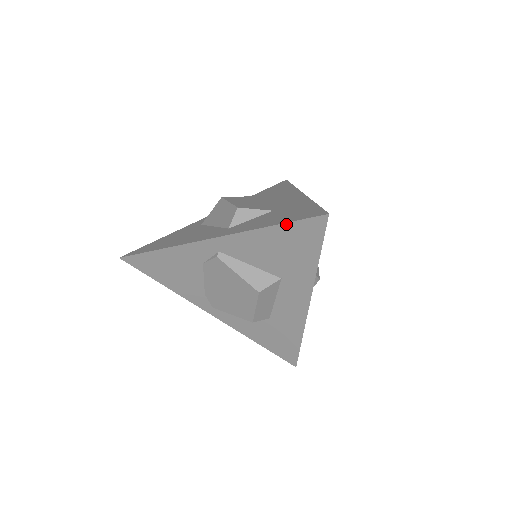
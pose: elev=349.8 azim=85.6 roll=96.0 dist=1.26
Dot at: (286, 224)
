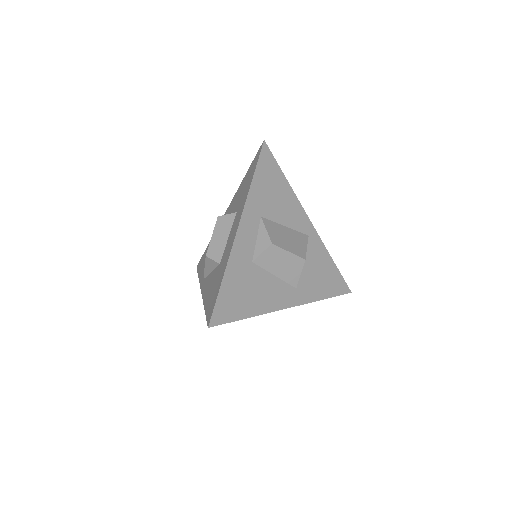
Dot at: occluded
